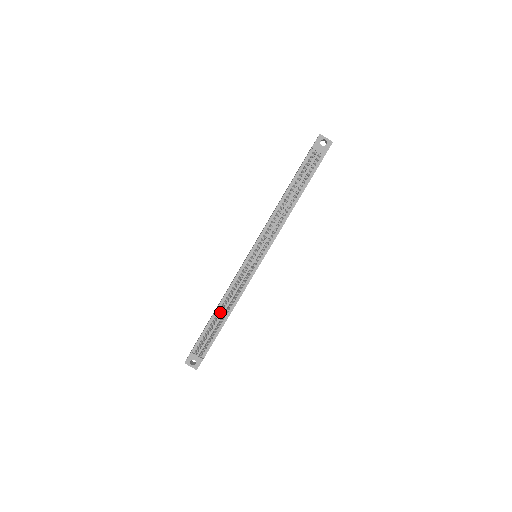
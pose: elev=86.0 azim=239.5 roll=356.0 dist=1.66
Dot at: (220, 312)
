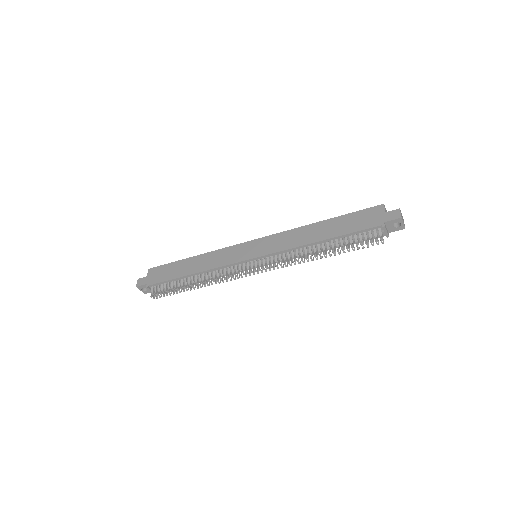
Dot at: (193, 281)
